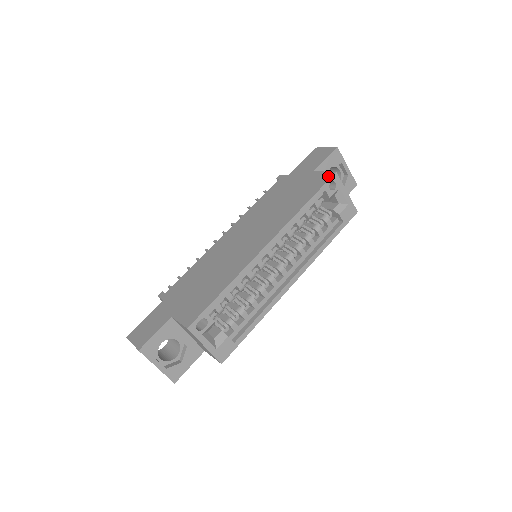
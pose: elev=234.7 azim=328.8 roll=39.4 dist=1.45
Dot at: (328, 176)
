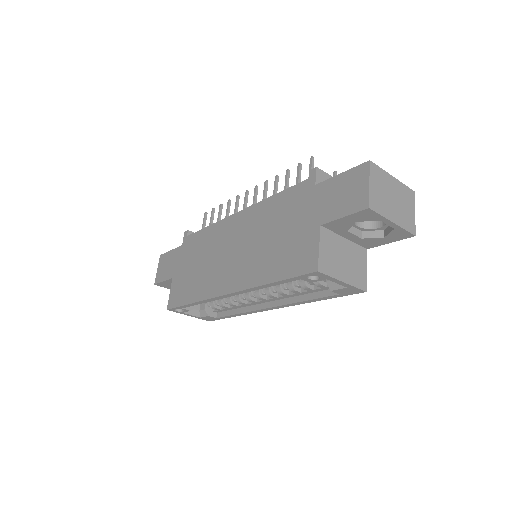
Dot at: (310, 266)
